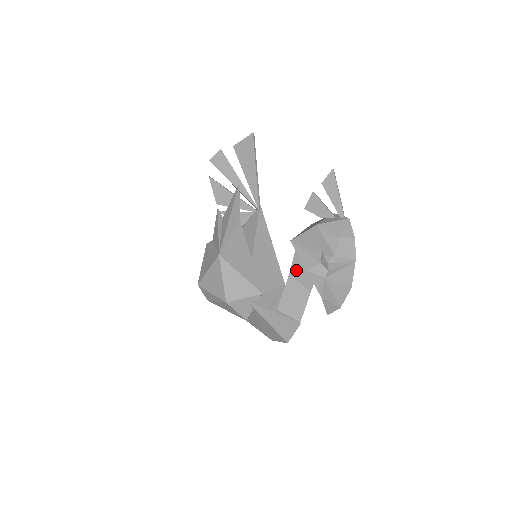
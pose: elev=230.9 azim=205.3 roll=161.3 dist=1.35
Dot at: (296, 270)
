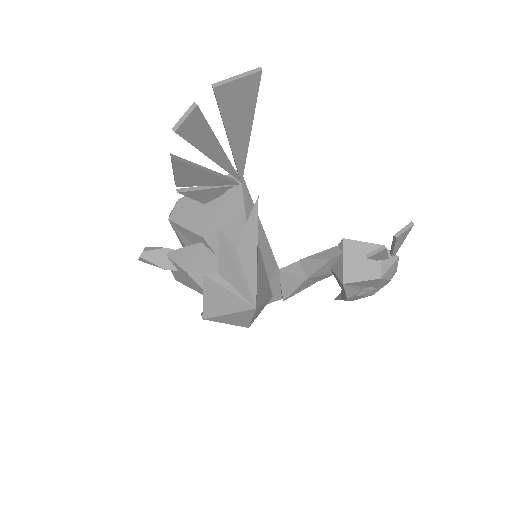
Dot at: (316, 277)
